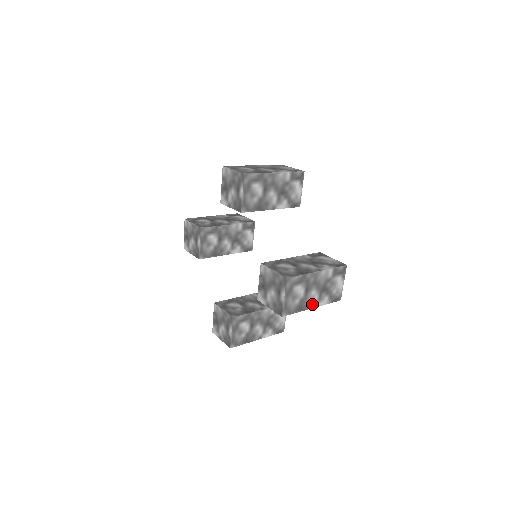
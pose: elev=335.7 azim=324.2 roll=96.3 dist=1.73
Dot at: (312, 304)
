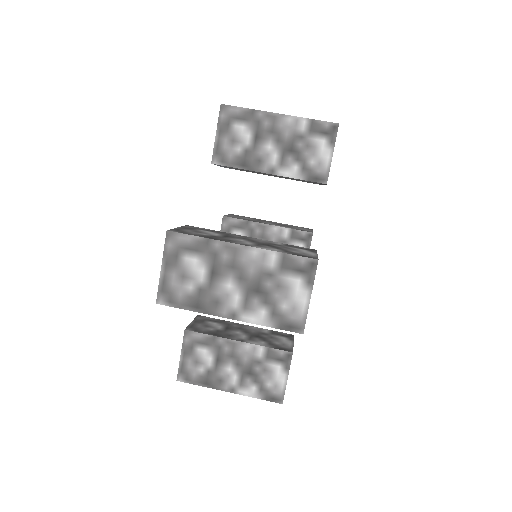
Dot at: (227, 309)
